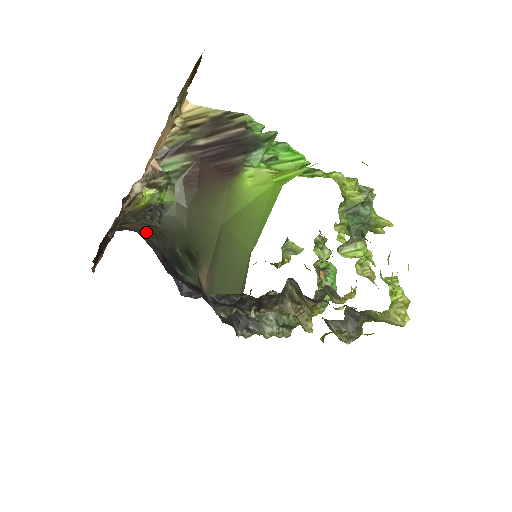
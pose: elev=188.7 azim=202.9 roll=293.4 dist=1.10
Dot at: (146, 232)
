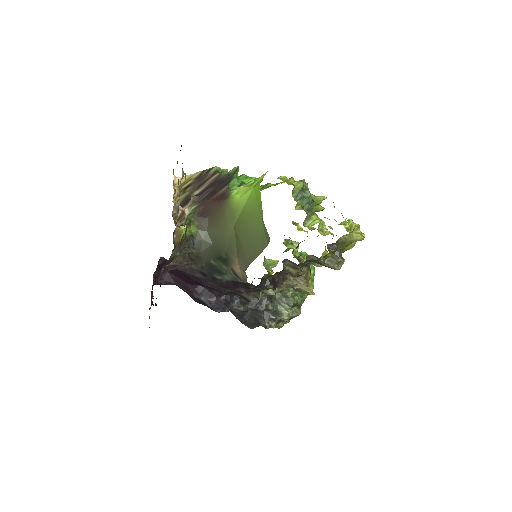
Dot at: (186, 262)
